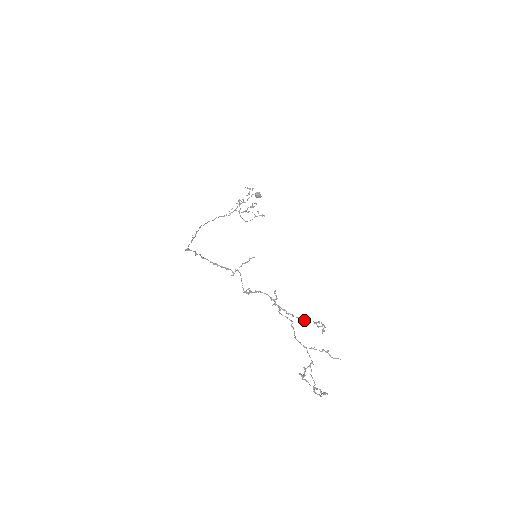
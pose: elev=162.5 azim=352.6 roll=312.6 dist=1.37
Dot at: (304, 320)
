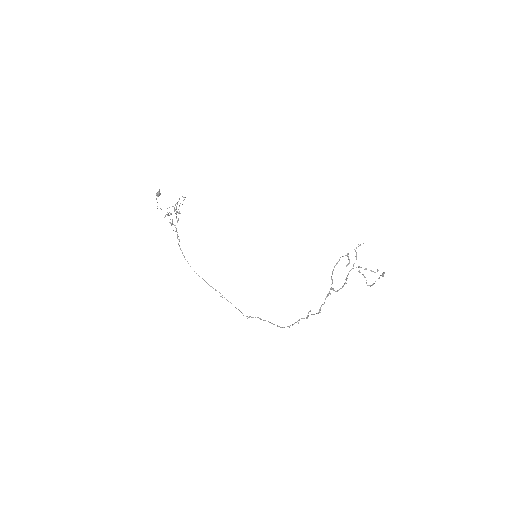
Dot at: occluded
